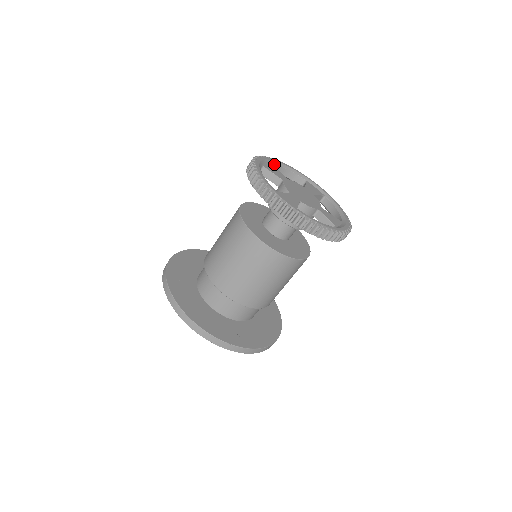
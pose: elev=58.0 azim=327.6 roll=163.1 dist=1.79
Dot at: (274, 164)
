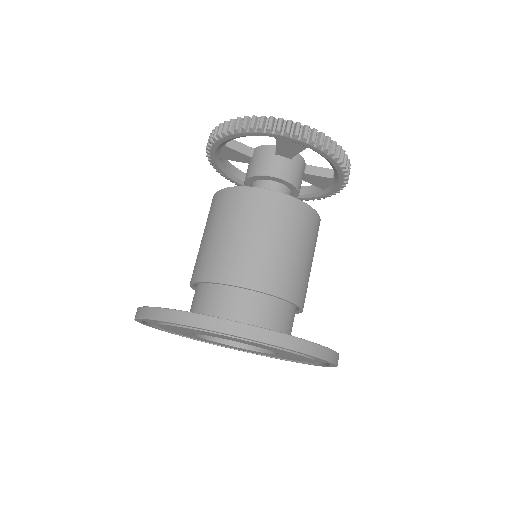
Dot at: occluded
